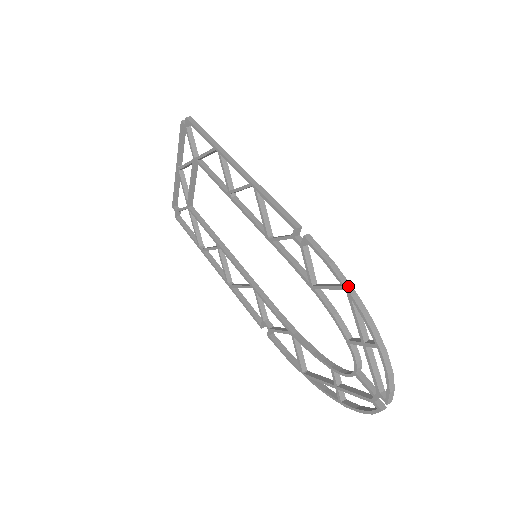
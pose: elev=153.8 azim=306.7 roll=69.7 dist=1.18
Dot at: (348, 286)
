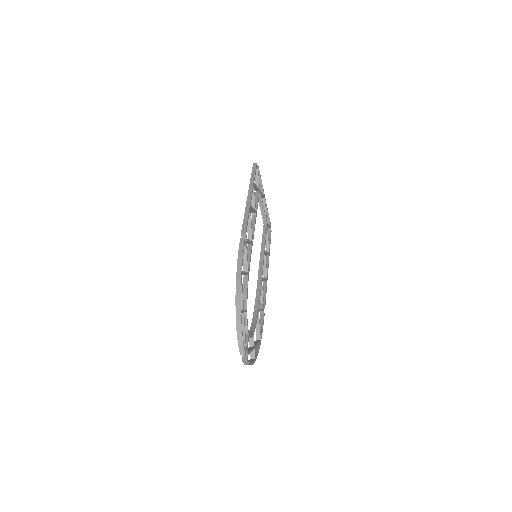
Dot at: (239, 272)
